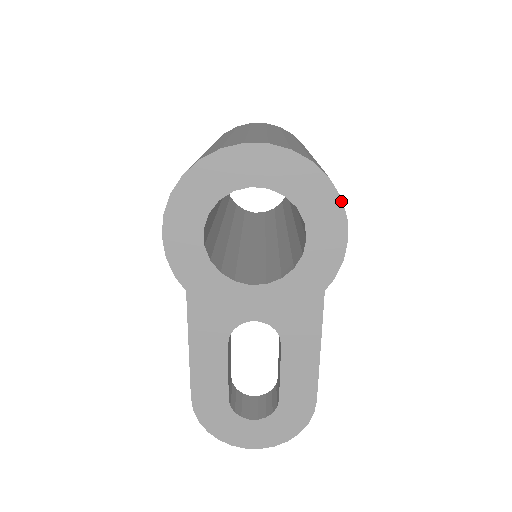
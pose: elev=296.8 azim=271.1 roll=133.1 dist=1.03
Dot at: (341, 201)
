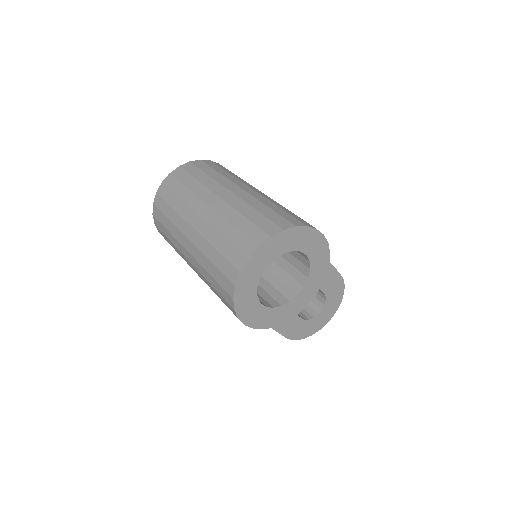
Dot at: (309, 227)
